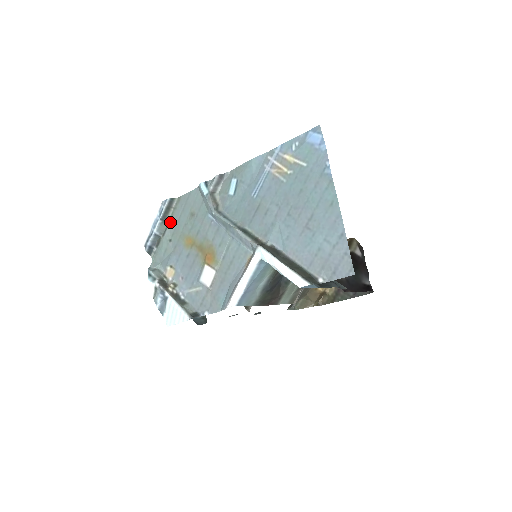
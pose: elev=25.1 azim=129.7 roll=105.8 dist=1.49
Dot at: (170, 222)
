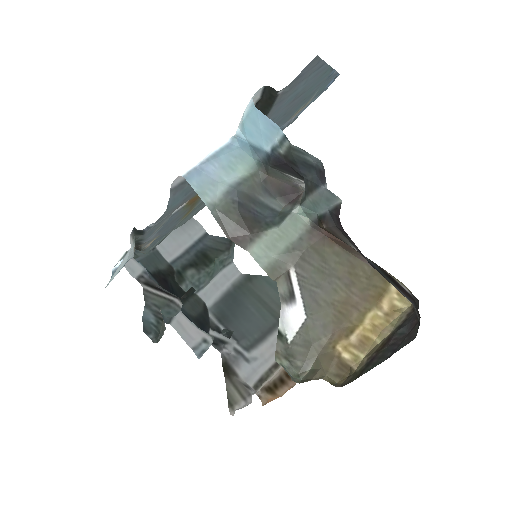
Dot at: (185, 222)
